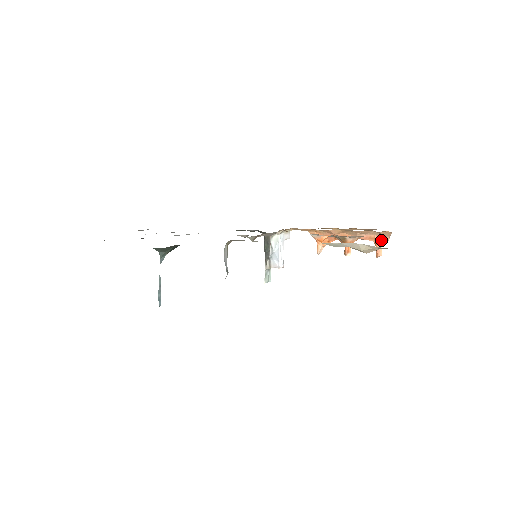
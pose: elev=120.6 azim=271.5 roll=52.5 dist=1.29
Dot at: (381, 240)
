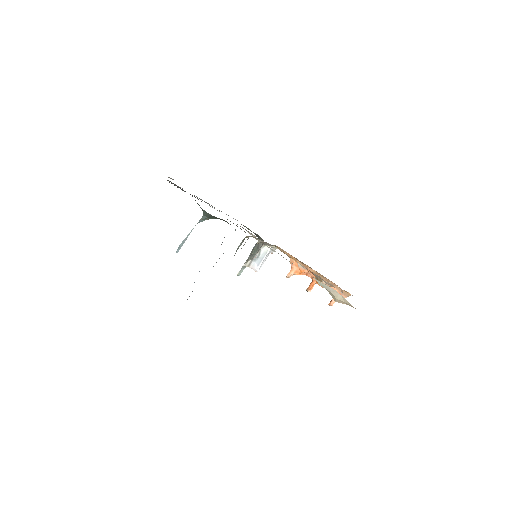
Dot at: occluded
